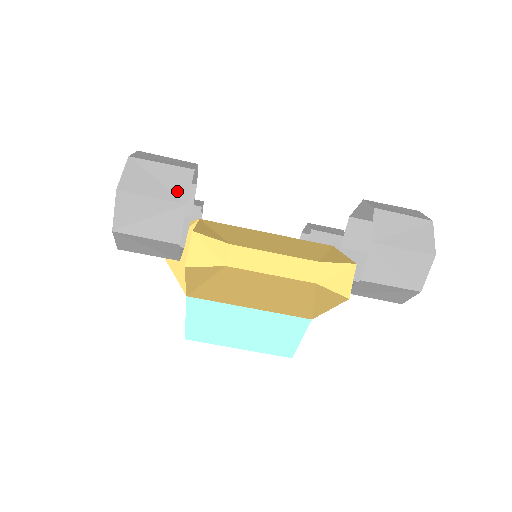
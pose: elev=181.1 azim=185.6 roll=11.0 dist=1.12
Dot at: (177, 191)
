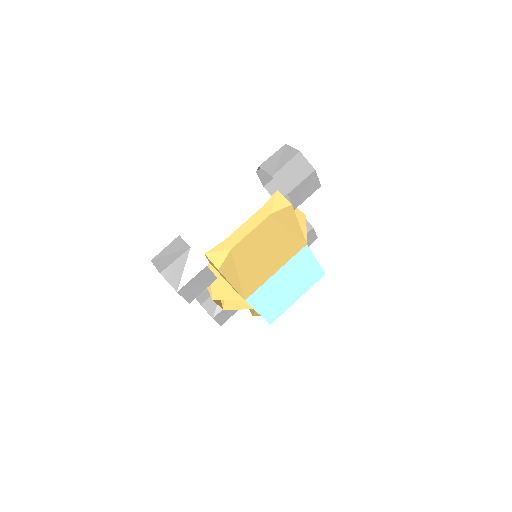
Dot at: (182, 248)
